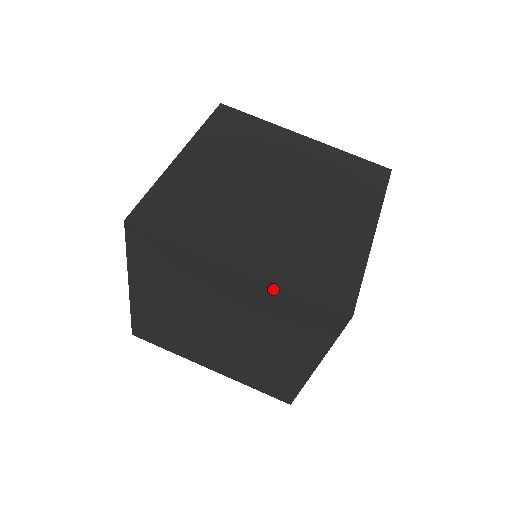
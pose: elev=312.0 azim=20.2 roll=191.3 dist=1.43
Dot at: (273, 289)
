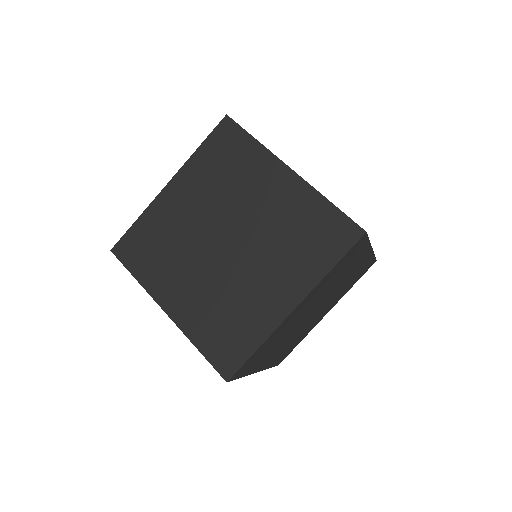
Dot at: occluded
